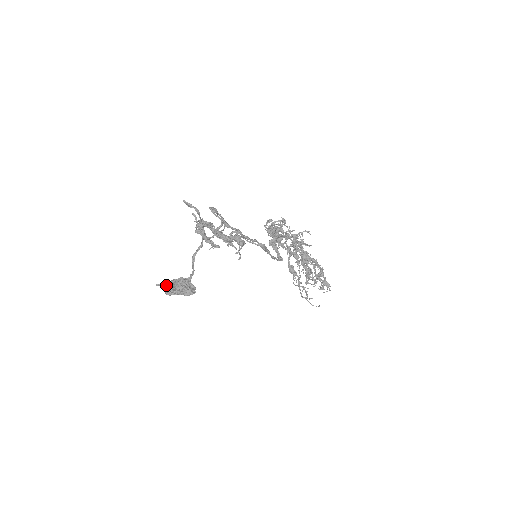
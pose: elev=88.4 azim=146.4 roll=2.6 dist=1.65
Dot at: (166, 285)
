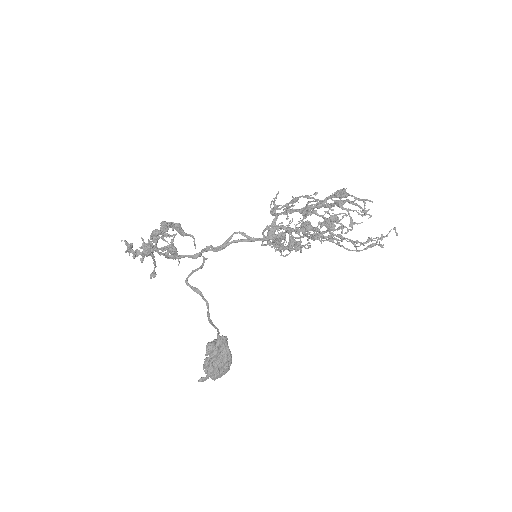
Dot at: occluded
